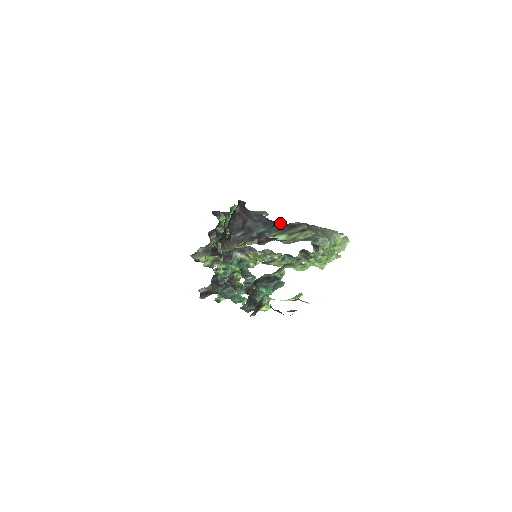
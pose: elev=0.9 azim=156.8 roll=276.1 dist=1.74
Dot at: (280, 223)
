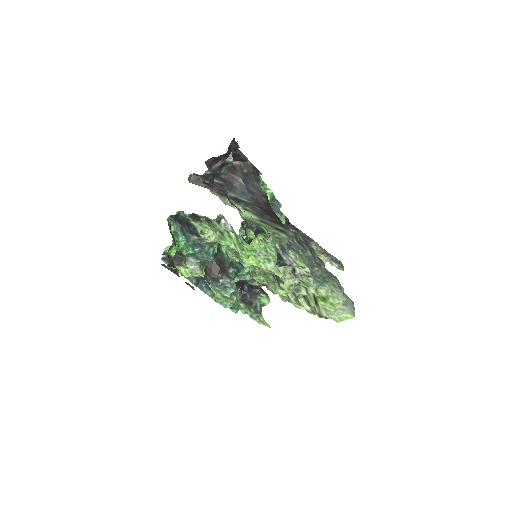
Dot at: (273, 214)
